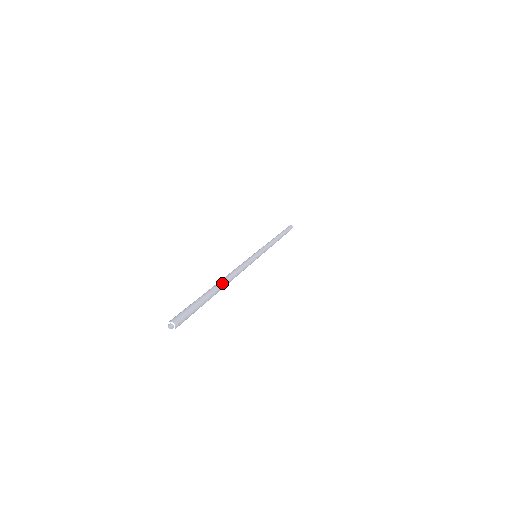
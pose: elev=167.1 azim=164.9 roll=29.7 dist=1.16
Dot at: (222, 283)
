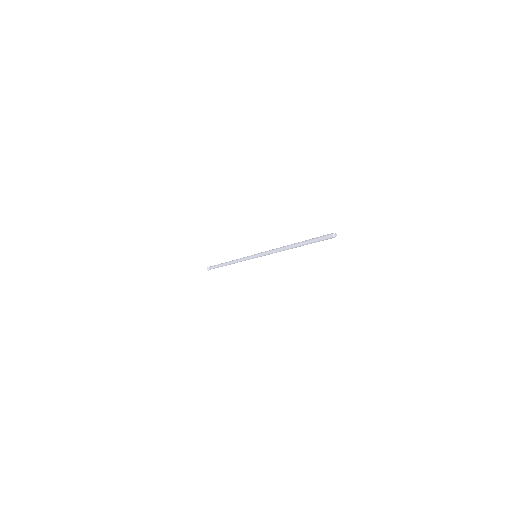
Dot at: occluded
